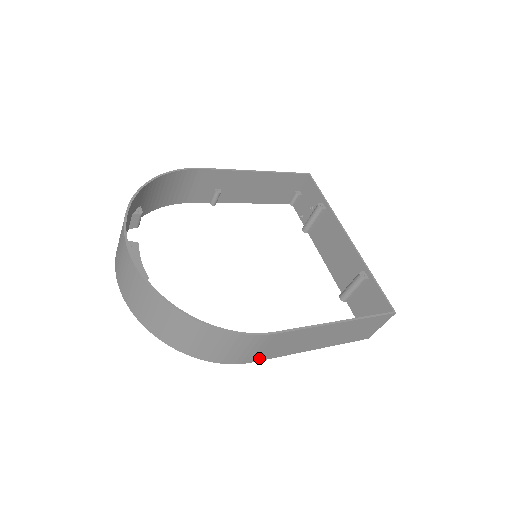
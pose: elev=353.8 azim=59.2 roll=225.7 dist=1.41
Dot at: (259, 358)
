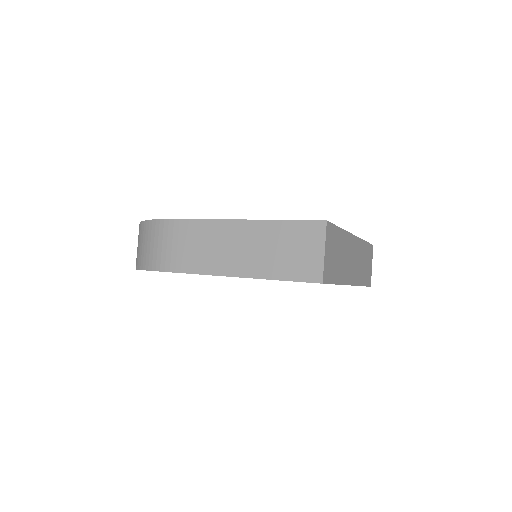
Dot at: (179, 266)
